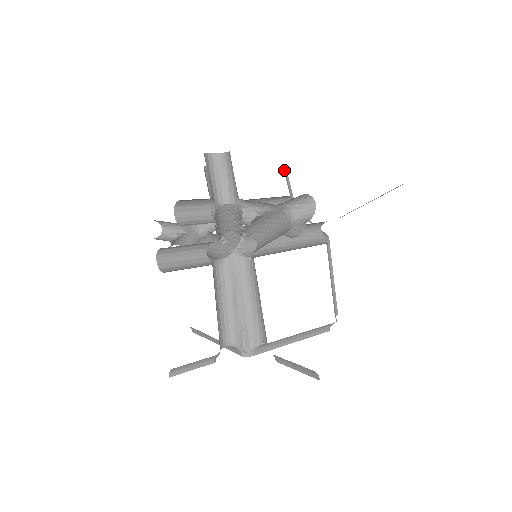
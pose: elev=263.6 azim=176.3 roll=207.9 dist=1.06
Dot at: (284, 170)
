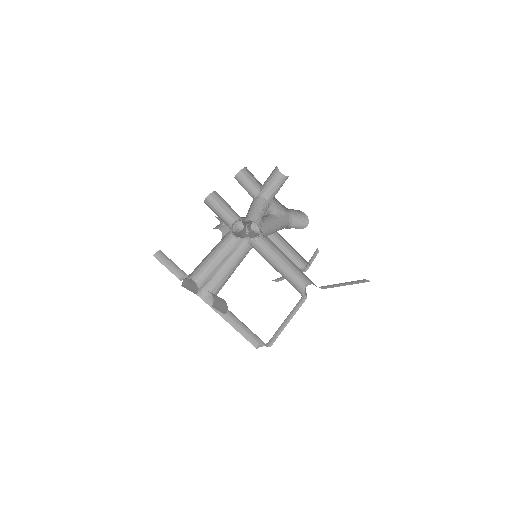
Dot at: (316, 251)
